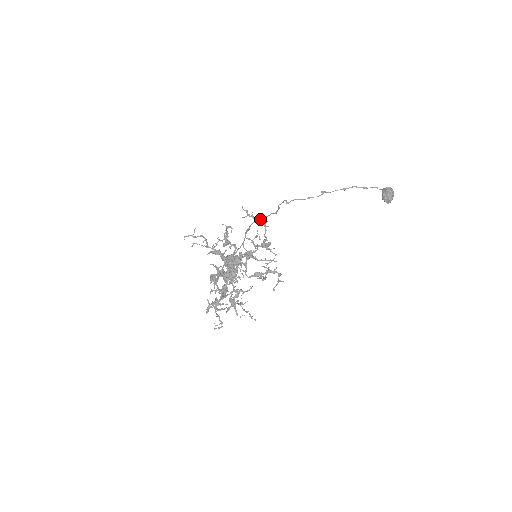
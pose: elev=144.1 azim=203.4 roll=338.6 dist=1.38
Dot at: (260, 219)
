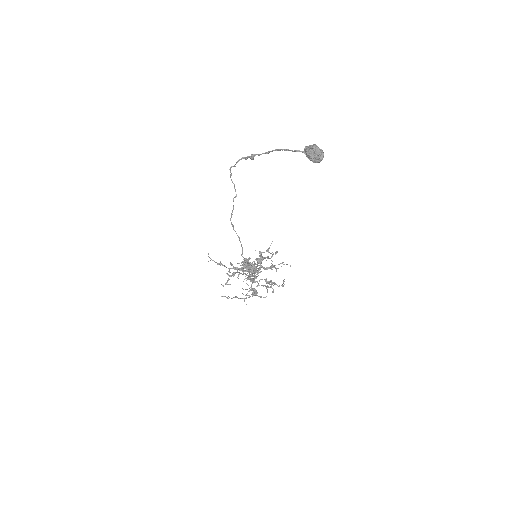
Dot at: (232, 214)
